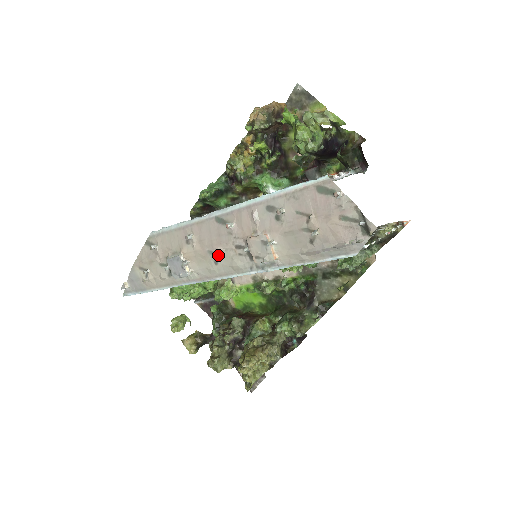
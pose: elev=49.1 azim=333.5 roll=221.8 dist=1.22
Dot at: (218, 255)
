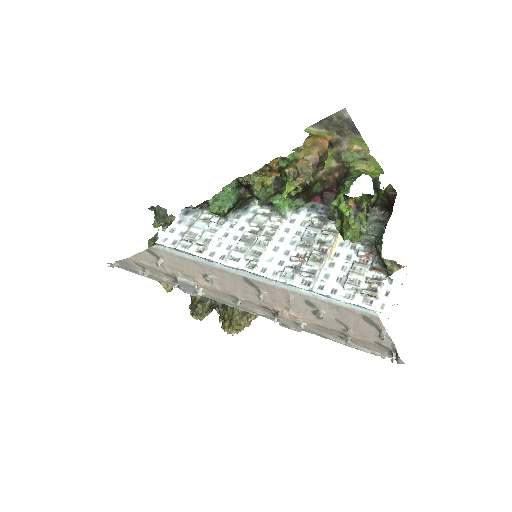
Dot at: (240, 303)
